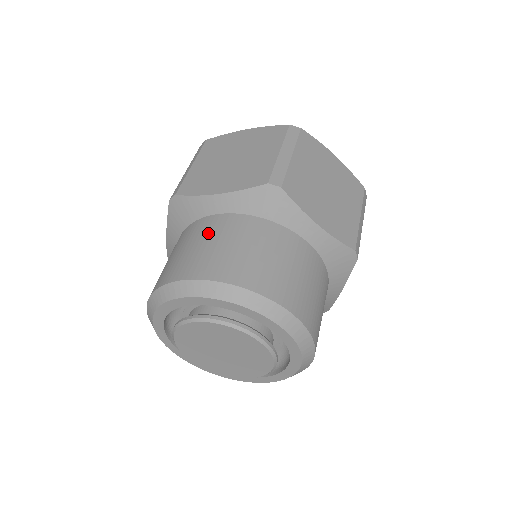
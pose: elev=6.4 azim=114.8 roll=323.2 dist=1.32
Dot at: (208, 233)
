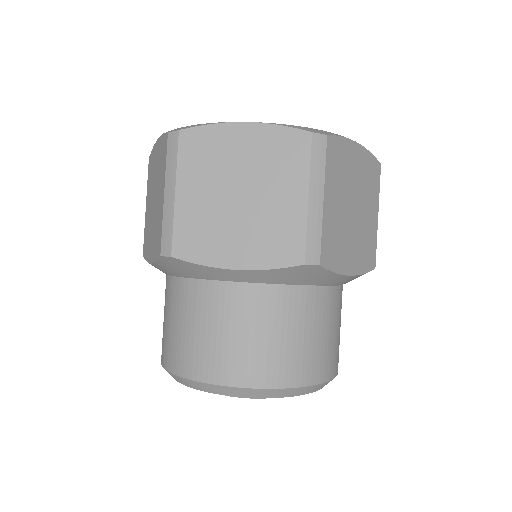
Dot at: (232, 315)
